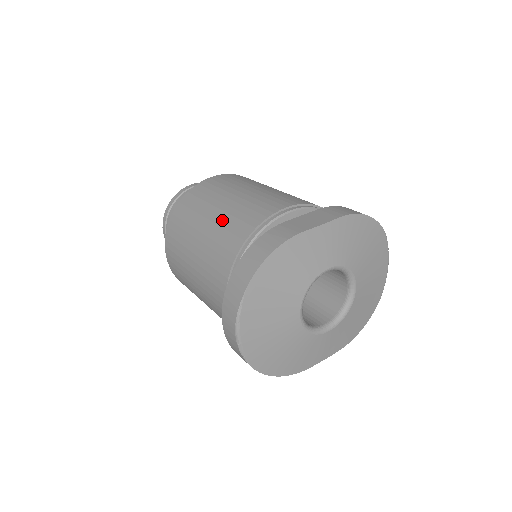
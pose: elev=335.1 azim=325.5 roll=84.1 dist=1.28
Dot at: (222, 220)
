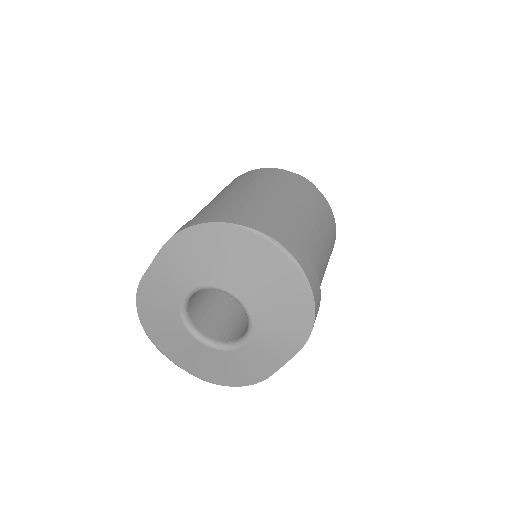
Dot at: occluded
